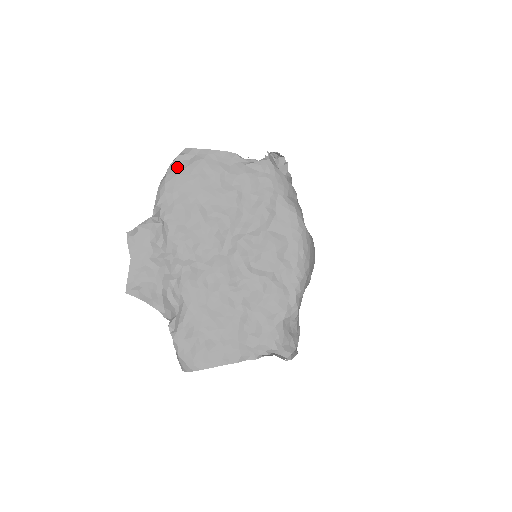
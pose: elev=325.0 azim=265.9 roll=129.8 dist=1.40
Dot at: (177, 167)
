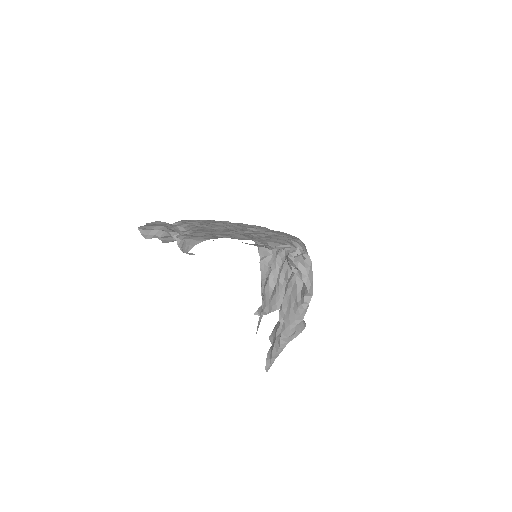
Dot at: occluded
